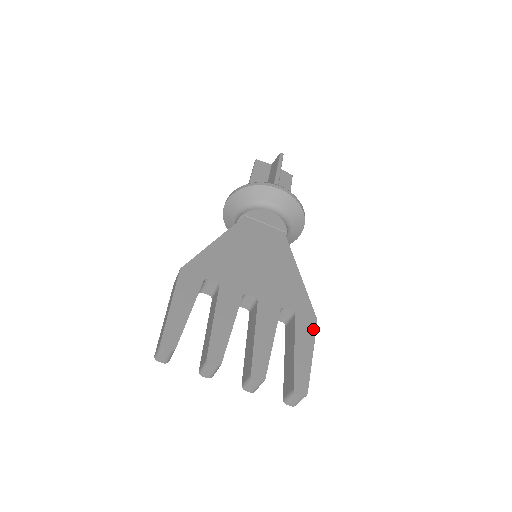
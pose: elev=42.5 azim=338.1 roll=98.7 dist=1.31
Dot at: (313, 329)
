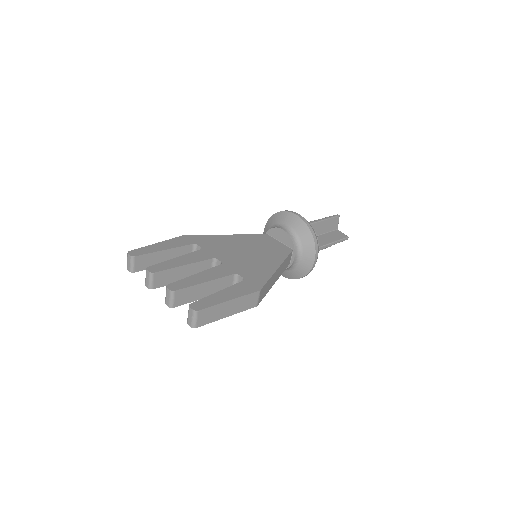
Dot at: (250, 291)
